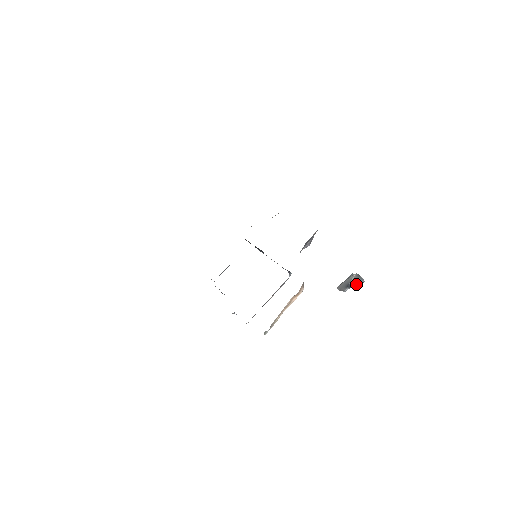
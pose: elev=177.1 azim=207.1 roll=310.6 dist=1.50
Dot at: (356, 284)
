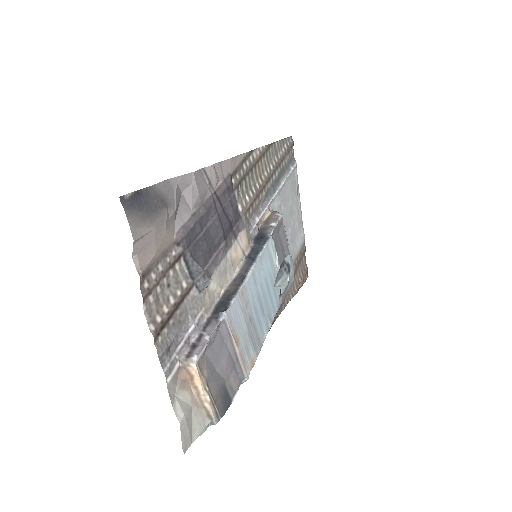
Dot at: occluded
